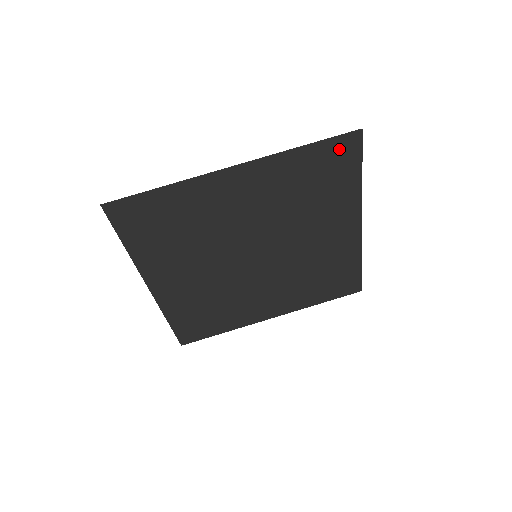
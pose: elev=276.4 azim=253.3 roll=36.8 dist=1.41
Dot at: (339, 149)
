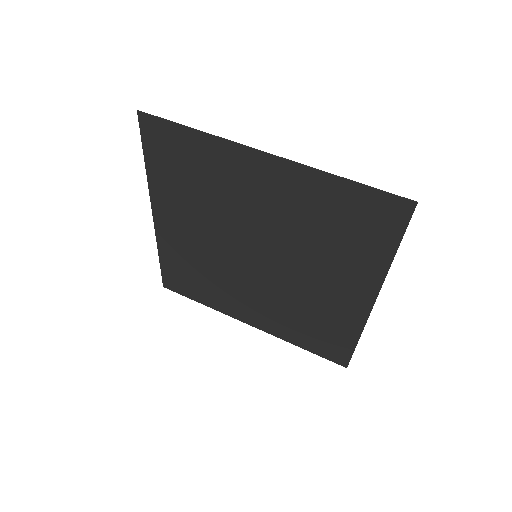
Dot at: (382, 207)
